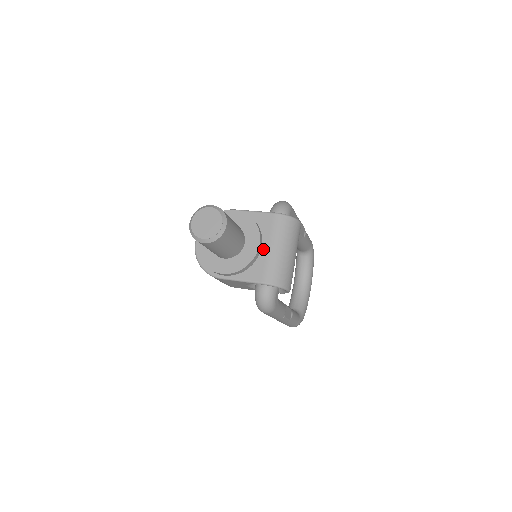
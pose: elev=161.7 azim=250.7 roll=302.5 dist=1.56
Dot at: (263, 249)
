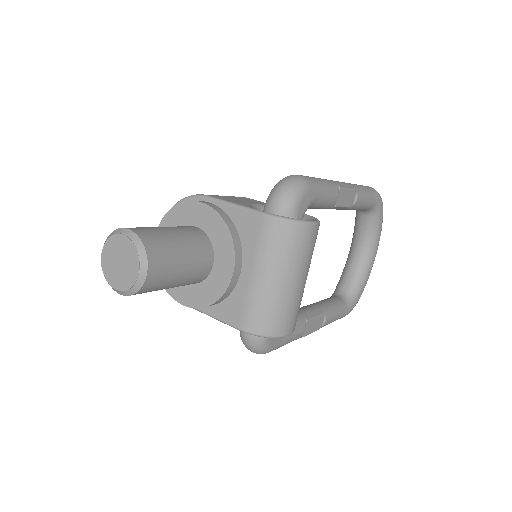
Dot at: (243, 275)
